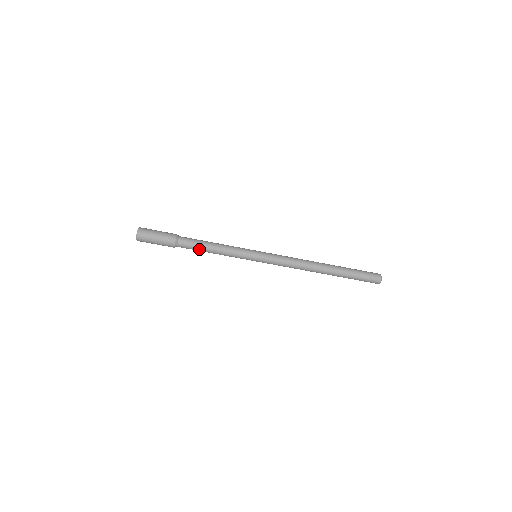
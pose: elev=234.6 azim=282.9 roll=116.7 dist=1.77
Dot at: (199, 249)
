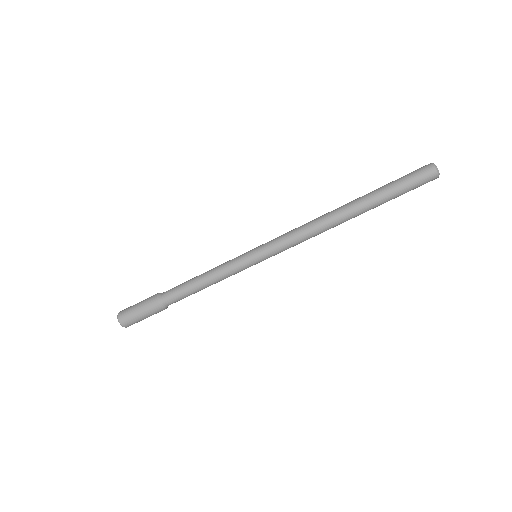
Dot at: (186, 288)
